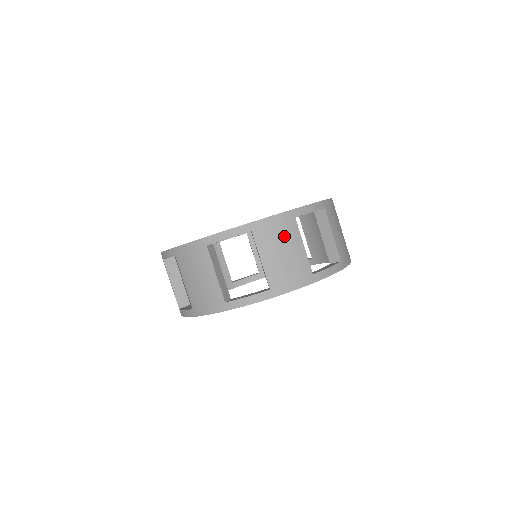
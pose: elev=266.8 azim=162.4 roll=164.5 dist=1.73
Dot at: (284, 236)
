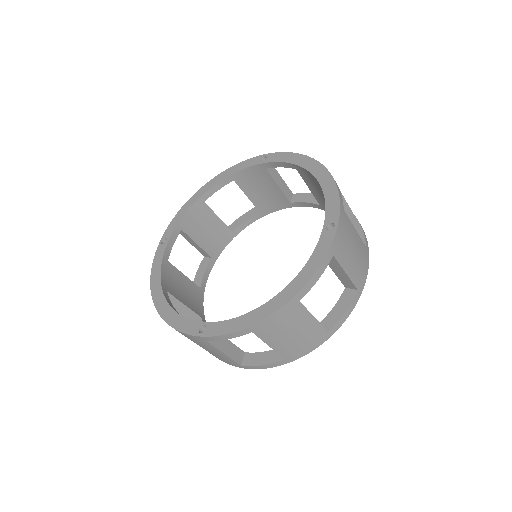
Dot at: (348, 236)
